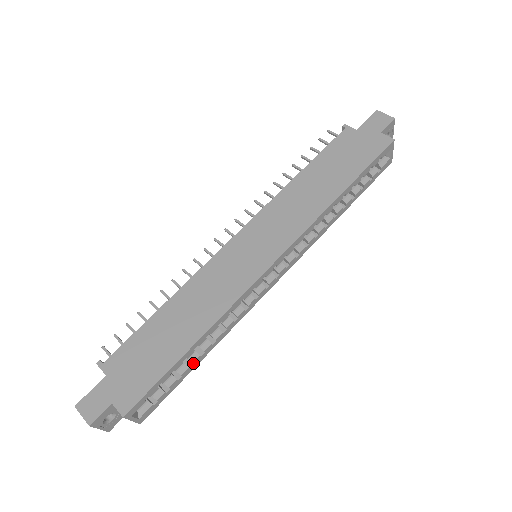
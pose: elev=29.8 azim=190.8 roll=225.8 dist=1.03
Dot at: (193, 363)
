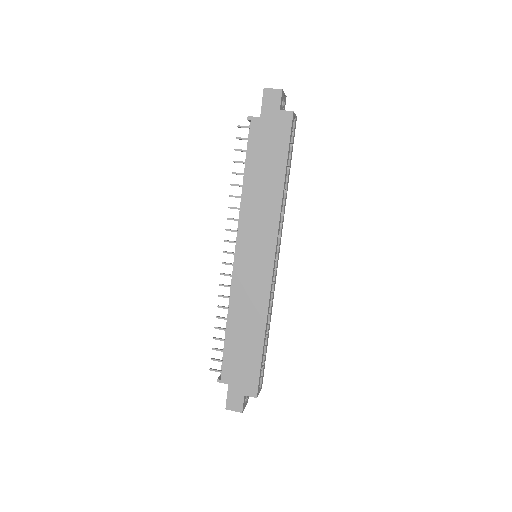
Dot at: (267, 342)
